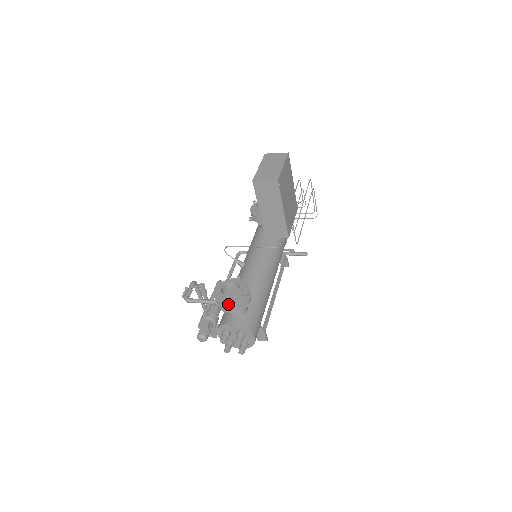
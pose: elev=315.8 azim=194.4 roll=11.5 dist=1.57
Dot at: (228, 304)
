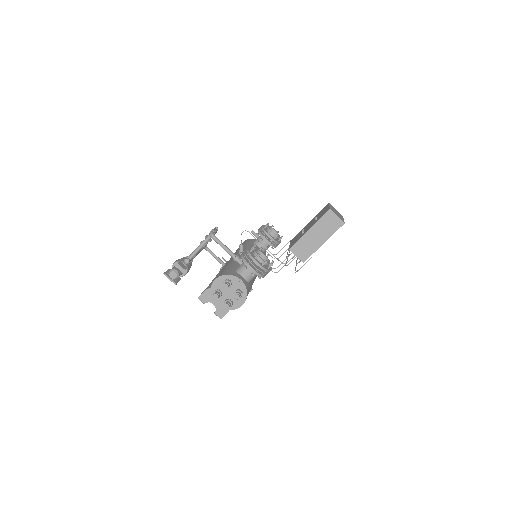
Dot at: (260, 264)
